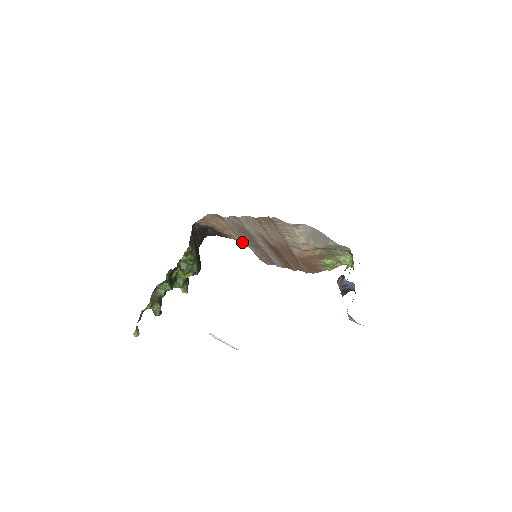
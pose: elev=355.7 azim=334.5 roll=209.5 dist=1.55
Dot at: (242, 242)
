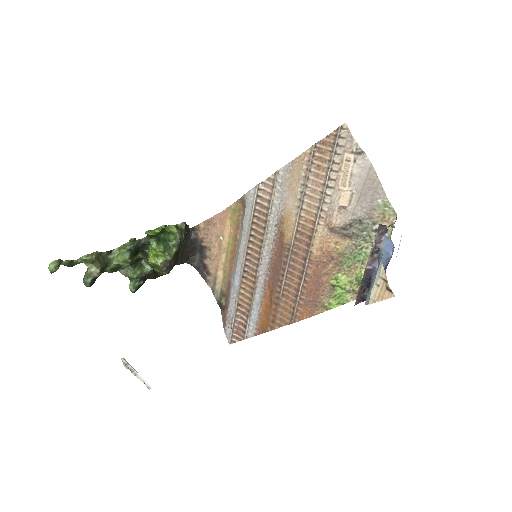
Dot at: (219, 295)
